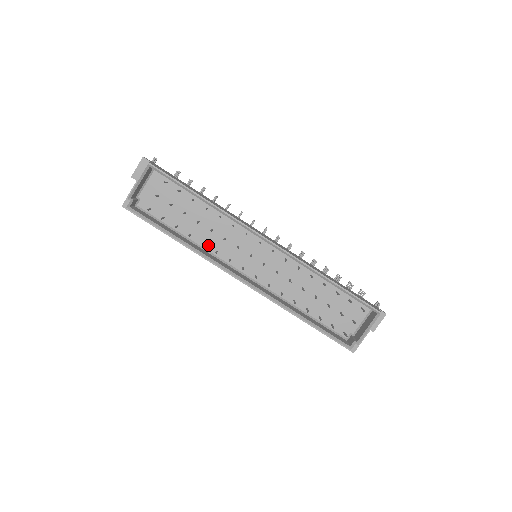
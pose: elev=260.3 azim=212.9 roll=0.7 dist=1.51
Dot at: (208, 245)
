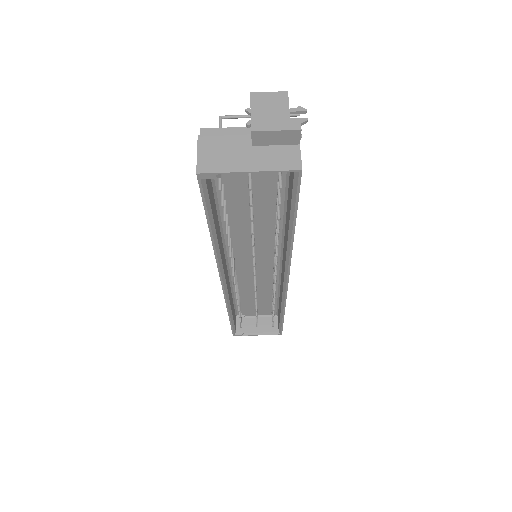
Dot at: (230, 230)
